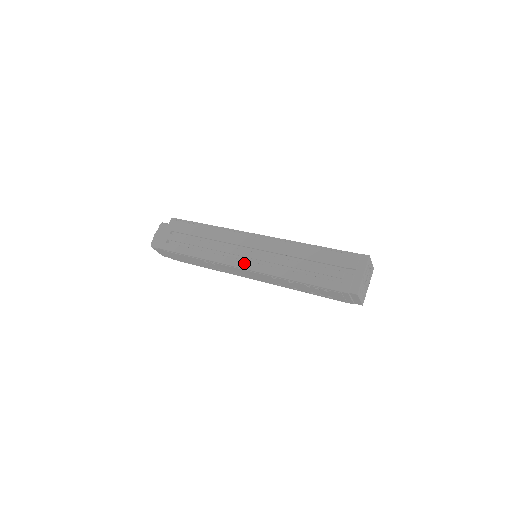
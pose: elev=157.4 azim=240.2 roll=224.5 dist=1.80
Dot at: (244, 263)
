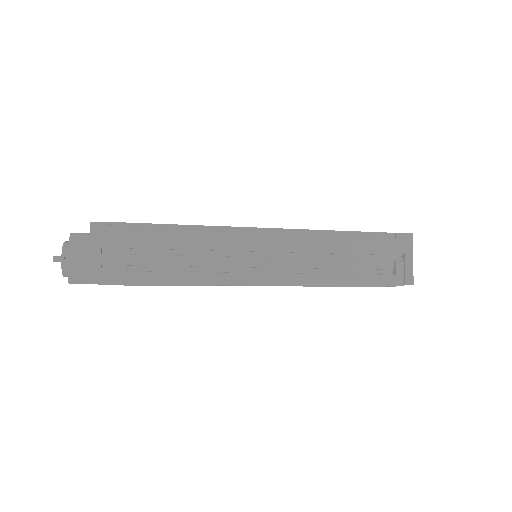
Dot at: (261, 278)
